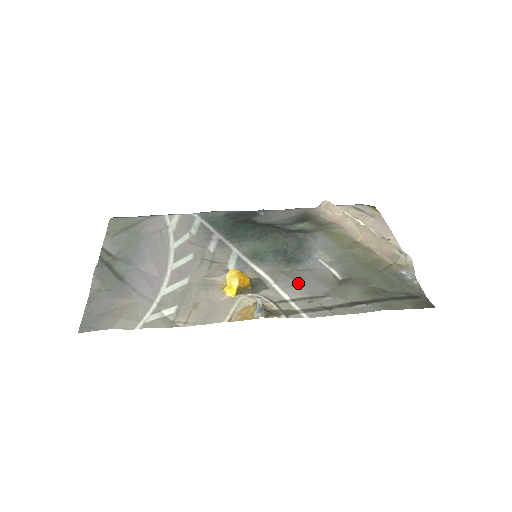
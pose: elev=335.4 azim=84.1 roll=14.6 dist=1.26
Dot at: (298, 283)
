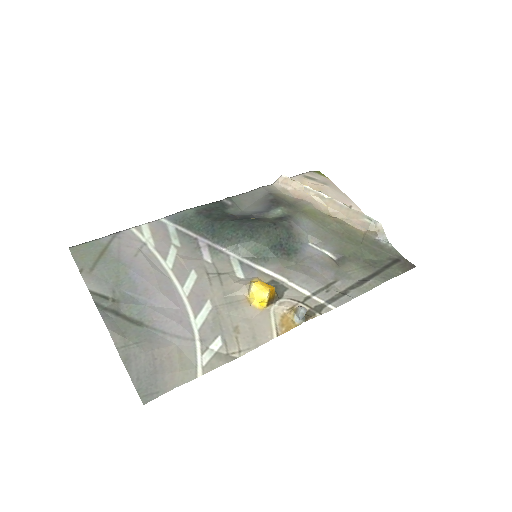
Dot at: (310, 276)
